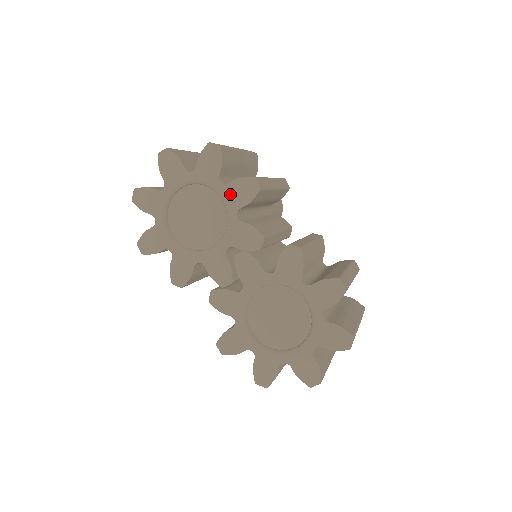
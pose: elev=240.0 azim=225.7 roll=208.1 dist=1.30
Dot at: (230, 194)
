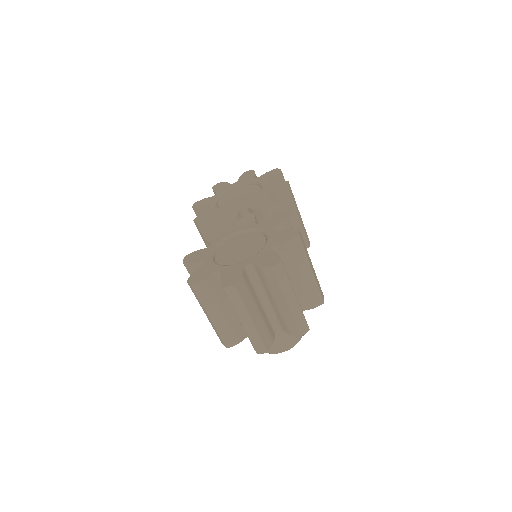
Dot at: (268, 186)
